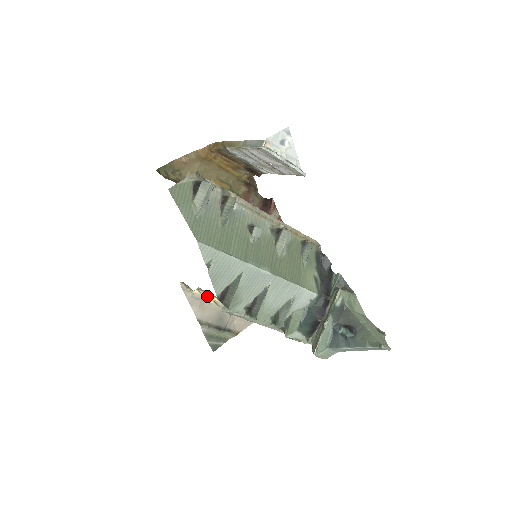
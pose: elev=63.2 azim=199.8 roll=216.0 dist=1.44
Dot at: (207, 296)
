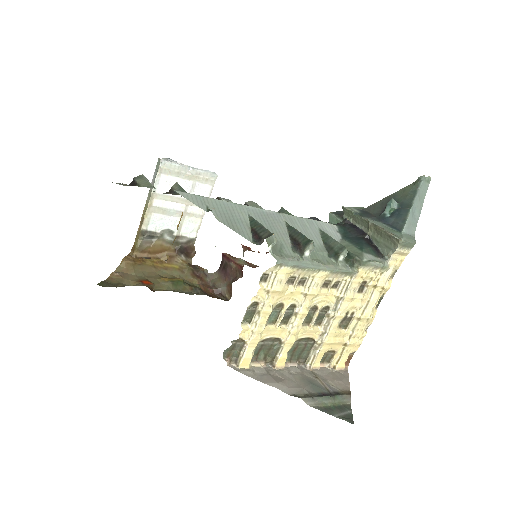
Dot at: (263, 337)
